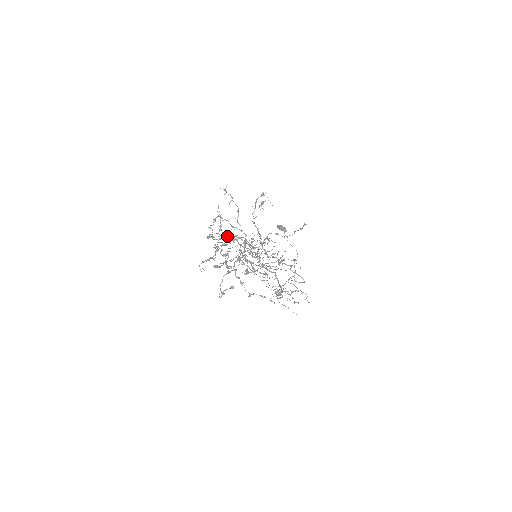
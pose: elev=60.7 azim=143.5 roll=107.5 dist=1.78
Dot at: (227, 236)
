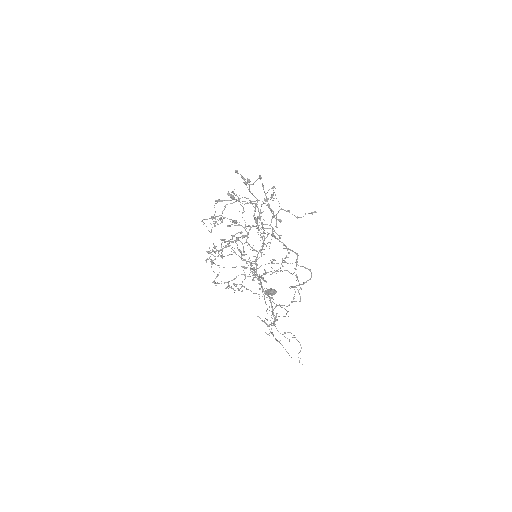
Dot at: (223, 248)
